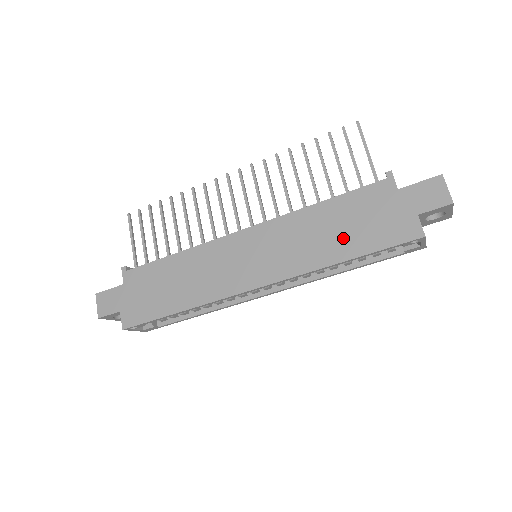
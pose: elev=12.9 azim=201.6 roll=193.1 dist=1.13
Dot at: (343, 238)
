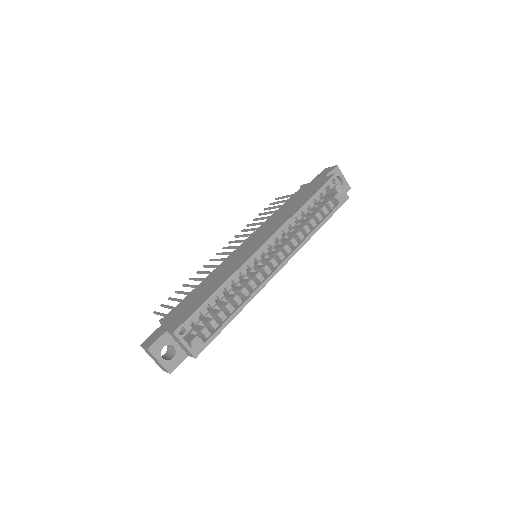
Dot at: (297, 203)
